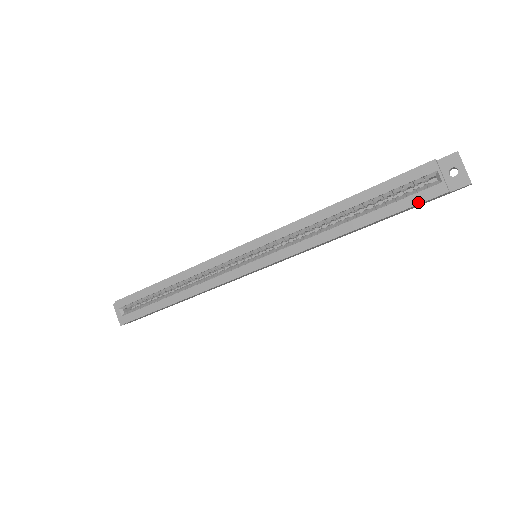
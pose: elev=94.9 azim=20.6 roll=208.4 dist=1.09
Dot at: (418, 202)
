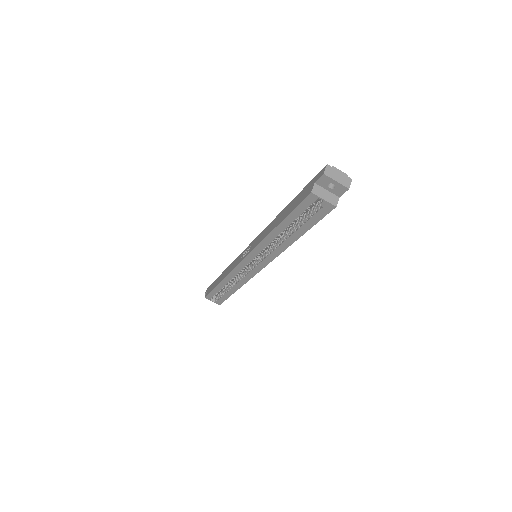
Dot at: (322, 217)
